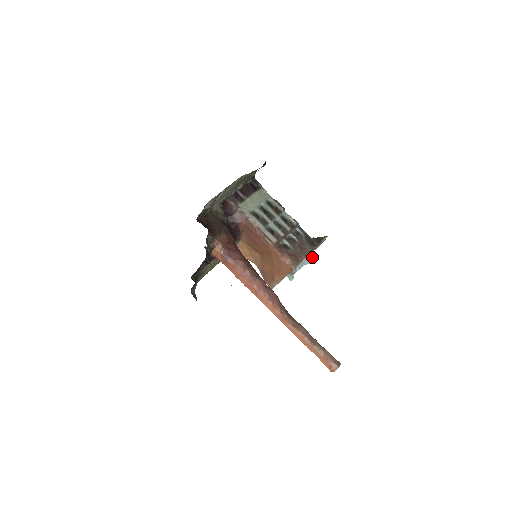
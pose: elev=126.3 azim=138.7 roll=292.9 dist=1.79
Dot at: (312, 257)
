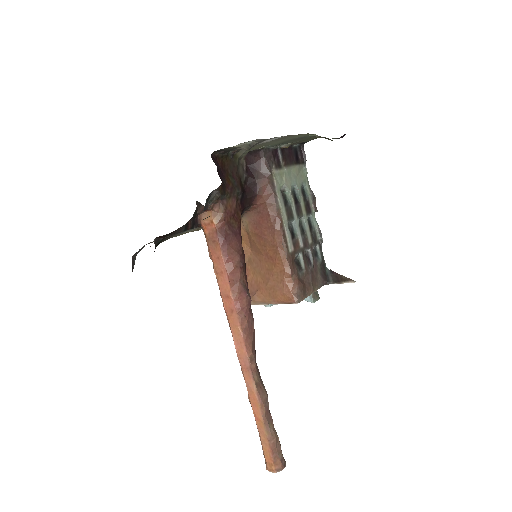
Dot at: (316, 294)
